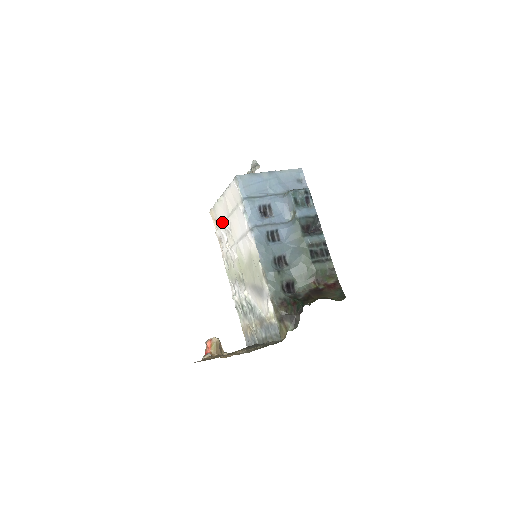
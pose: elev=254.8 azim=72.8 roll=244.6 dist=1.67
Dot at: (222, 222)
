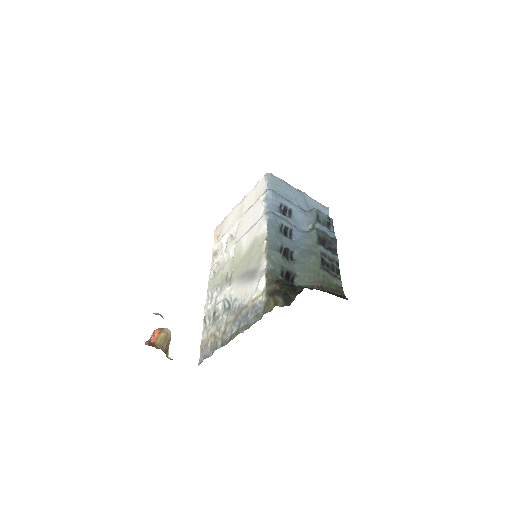
Dot at: (227, 231)
